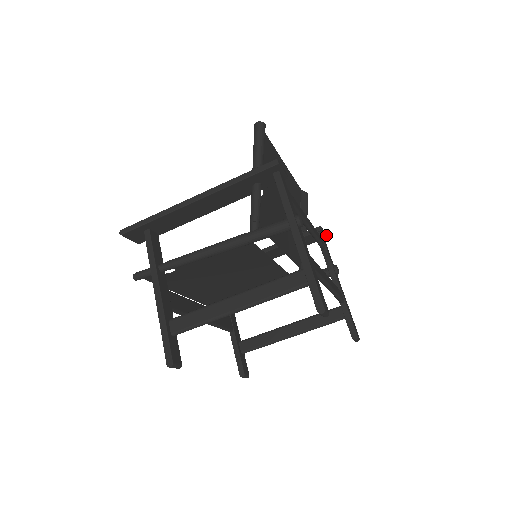
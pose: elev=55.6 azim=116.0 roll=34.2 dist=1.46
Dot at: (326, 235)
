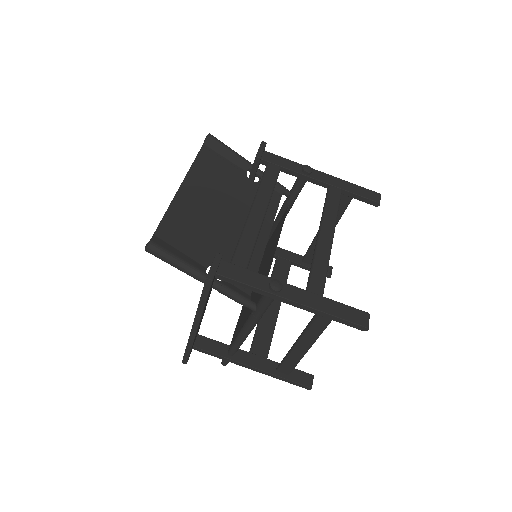
Dot at: (264, 145)
